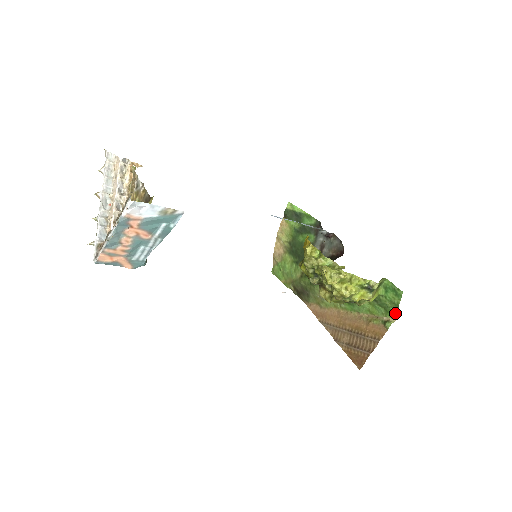
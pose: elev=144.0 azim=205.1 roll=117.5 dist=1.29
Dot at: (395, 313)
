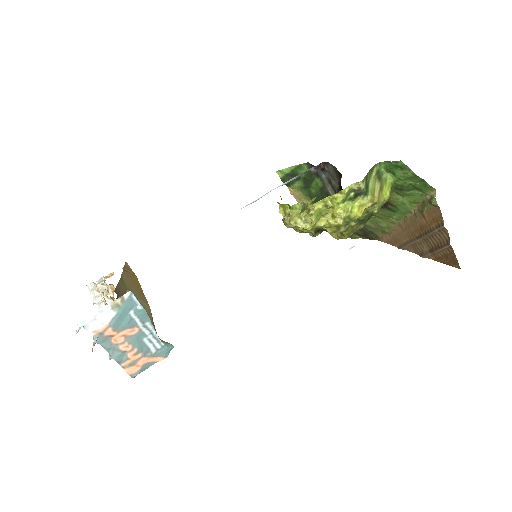
Dot at: (426, 185)
